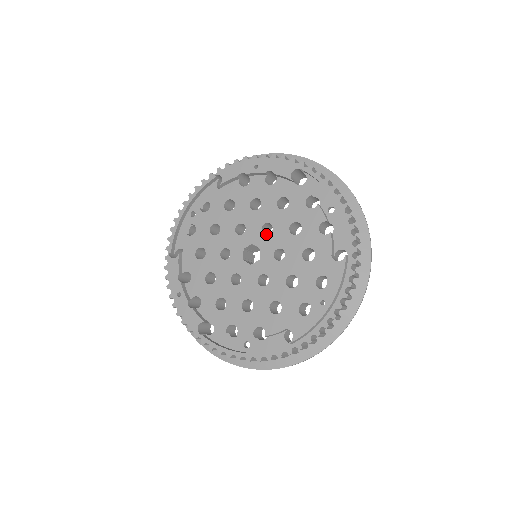
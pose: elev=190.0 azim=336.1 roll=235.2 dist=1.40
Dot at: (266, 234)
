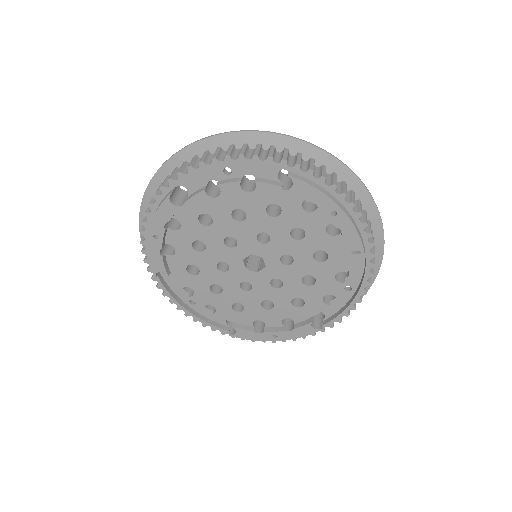
Dot at: occluded
